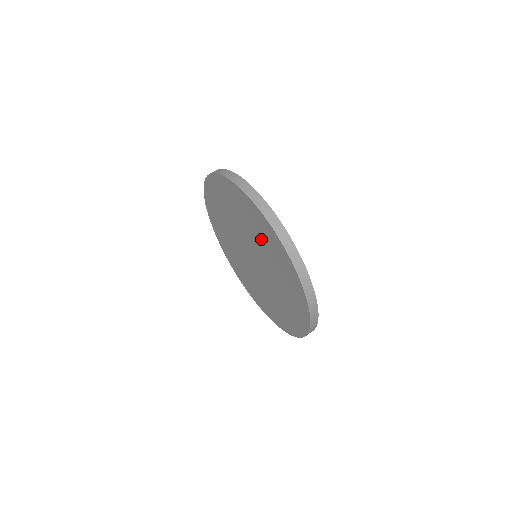
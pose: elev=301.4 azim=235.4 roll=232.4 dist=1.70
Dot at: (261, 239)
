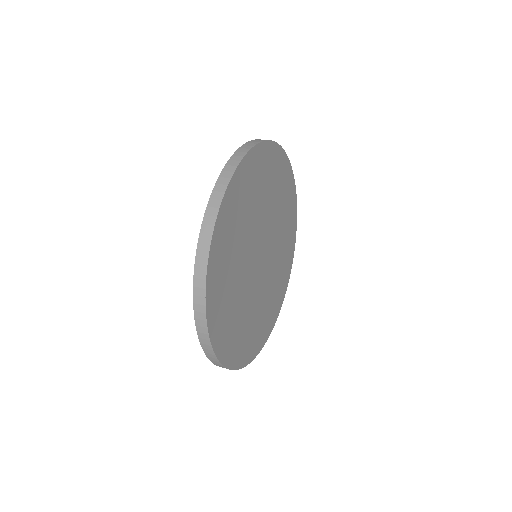
Dot at: occluded
